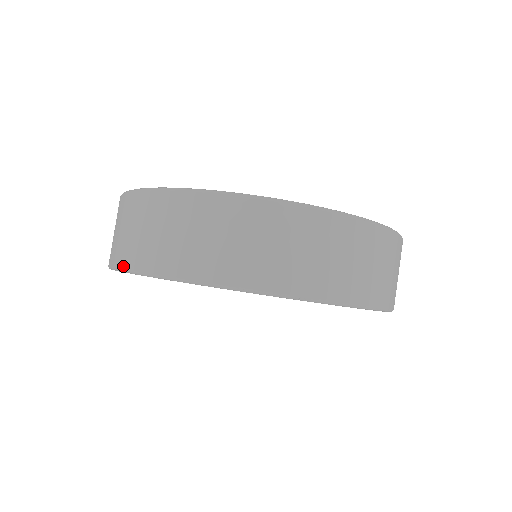
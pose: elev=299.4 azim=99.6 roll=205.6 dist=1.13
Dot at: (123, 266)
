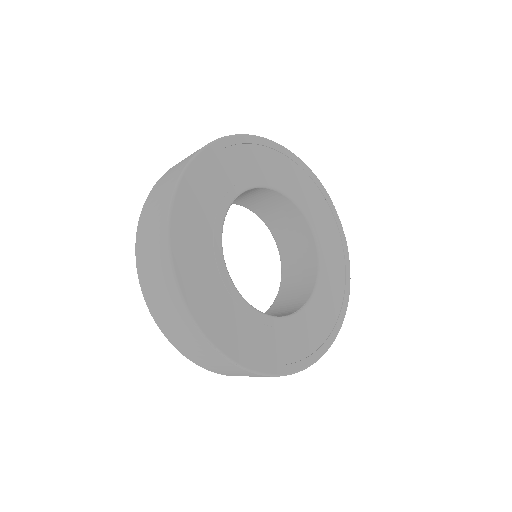
Dot at: (138, 227)
